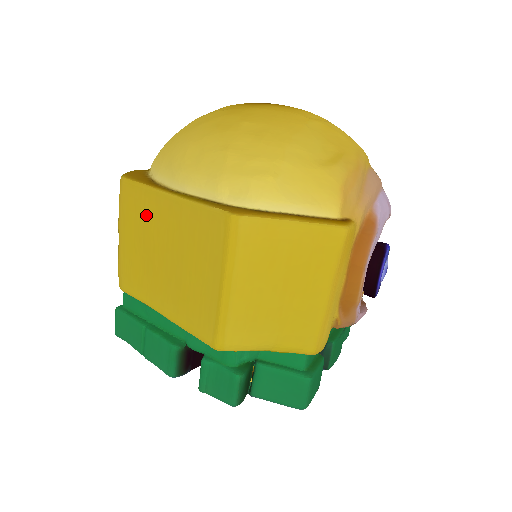
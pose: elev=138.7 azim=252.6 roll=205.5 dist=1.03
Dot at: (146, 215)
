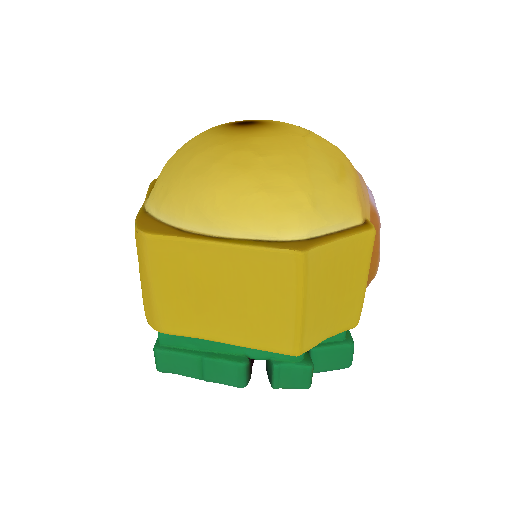
Dot at: (188, 264)
